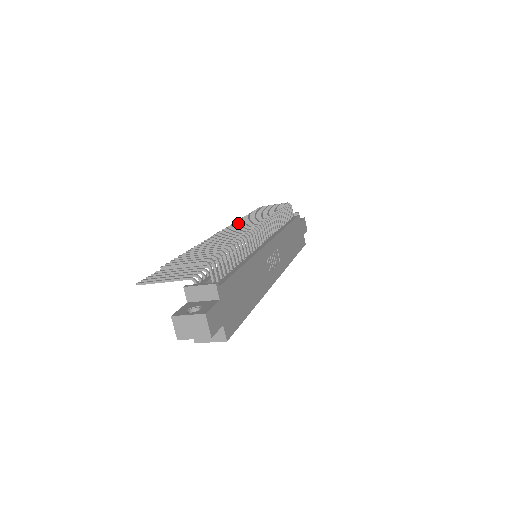
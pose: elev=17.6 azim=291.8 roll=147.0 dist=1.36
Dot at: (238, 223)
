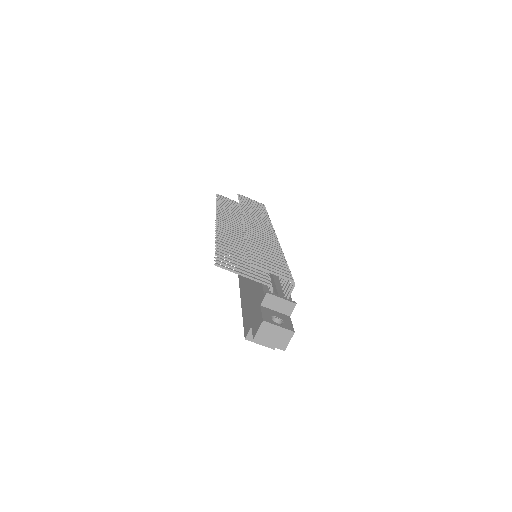
Dot at: occluded
